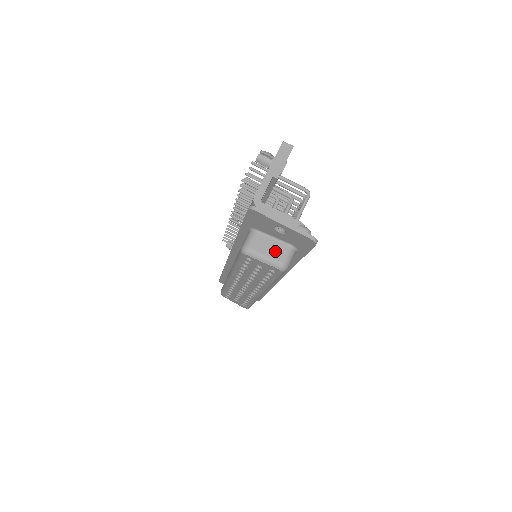
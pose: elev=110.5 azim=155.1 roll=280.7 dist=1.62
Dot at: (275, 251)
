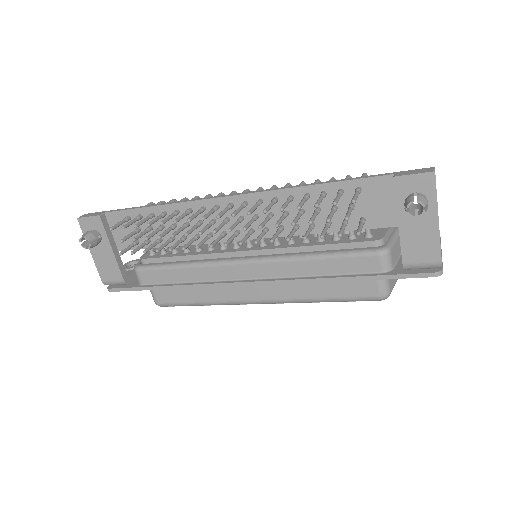
Dot at: occluded
